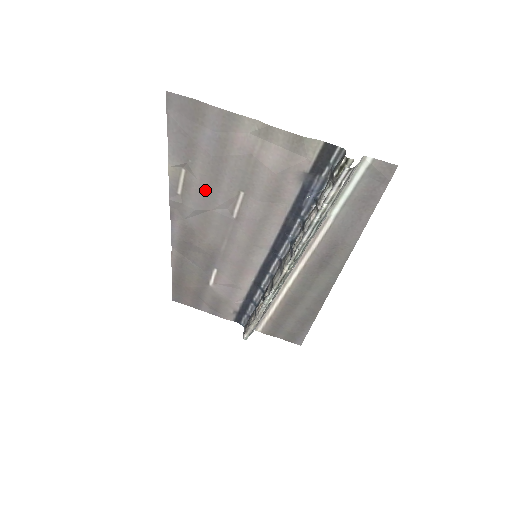
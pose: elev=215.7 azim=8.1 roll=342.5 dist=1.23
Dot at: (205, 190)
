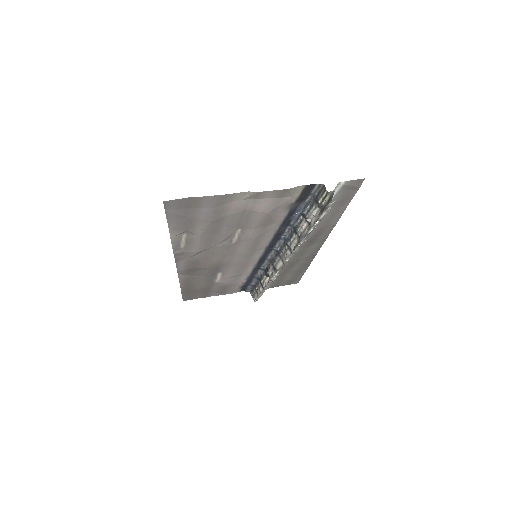
Dot at: (206, 239)
